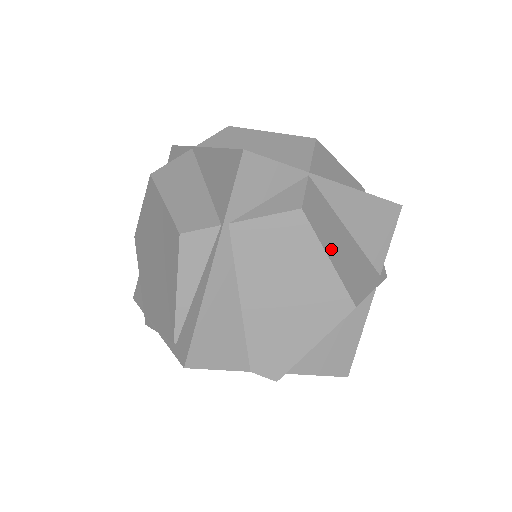
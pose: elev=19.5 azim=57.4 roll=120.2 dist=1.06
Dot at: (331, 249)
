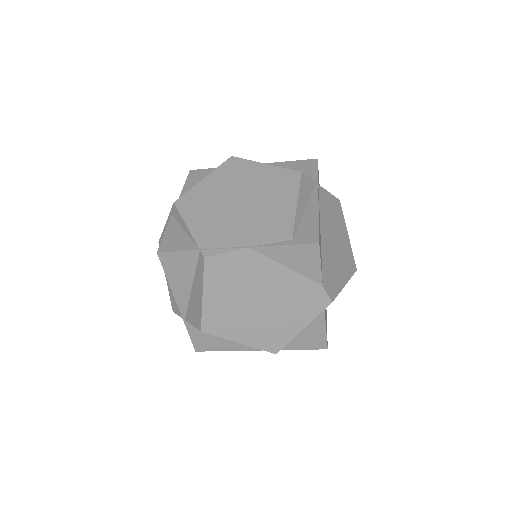
Dot at: occluded
